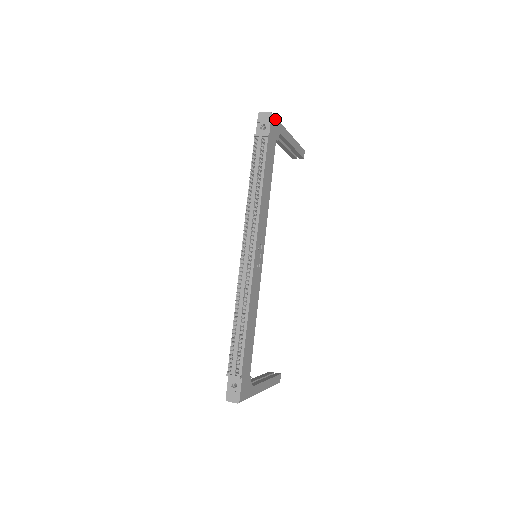
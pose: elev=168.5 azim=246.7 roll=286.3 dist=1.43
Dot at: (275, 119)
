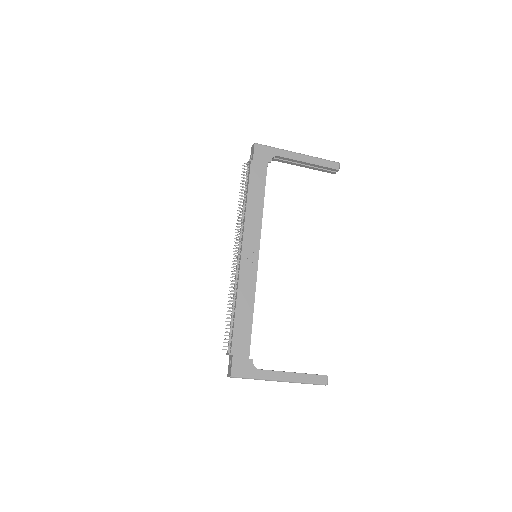
Dot at: (263, 146)
